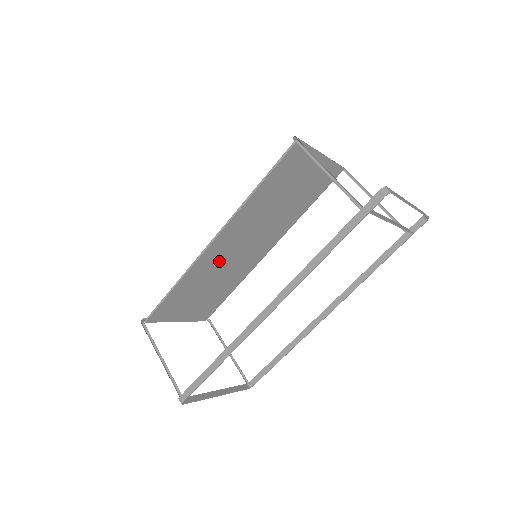
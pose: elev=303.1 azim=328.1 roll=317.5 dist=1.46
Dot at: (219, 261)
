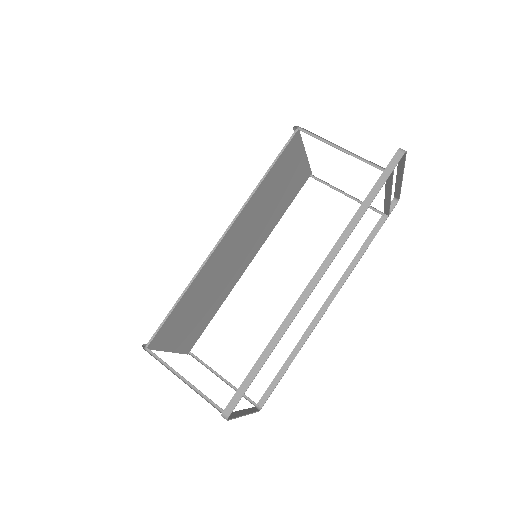
Dot at: (219, 267)
